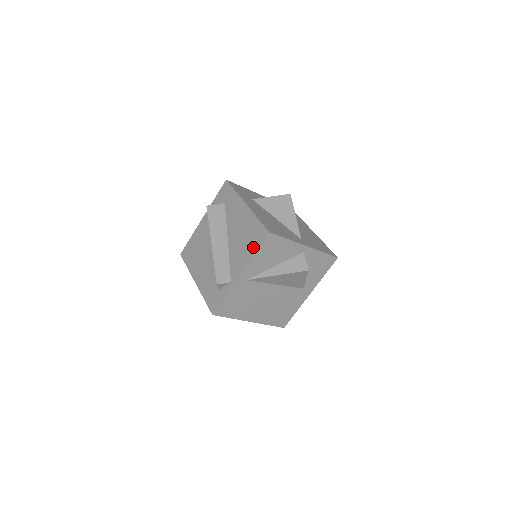
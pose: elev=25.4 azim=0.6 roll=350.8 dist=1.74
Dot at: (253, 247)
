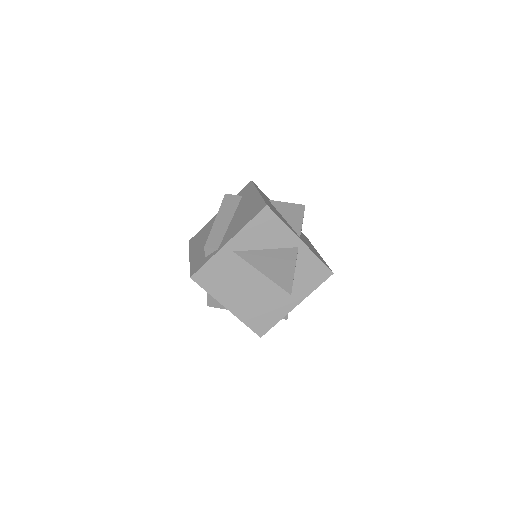
Dot at: (249, 219)
